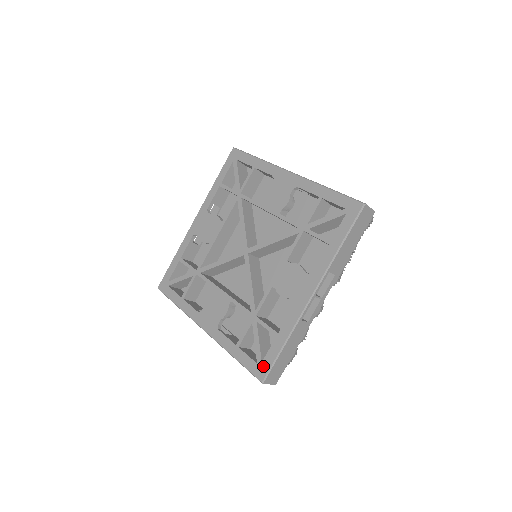
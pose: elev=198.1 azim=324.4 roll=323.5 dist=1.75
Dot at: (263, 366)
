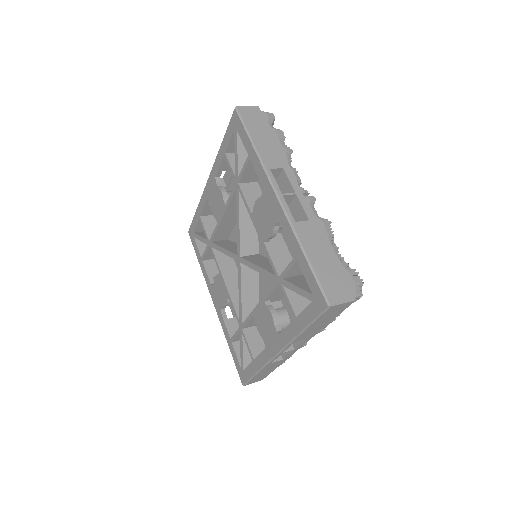
Dot at: (244, 375)
